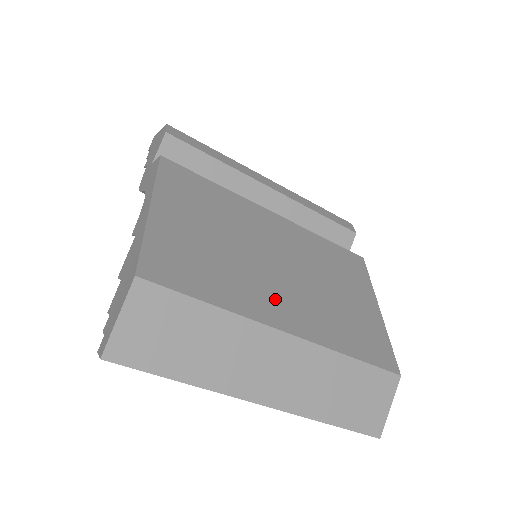
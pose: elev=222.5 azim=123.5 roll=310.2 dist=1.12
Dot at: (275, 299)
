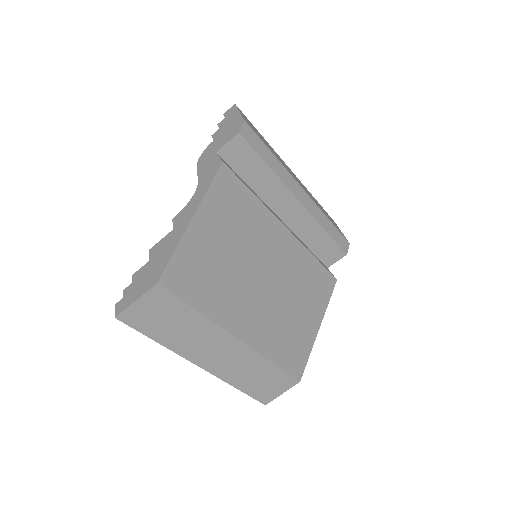
Dot at: (245, 312)
